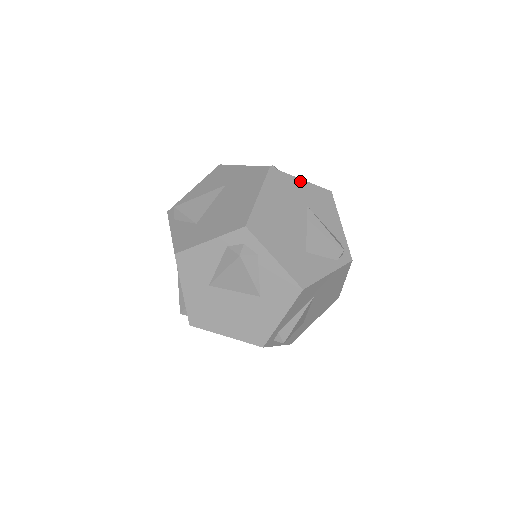
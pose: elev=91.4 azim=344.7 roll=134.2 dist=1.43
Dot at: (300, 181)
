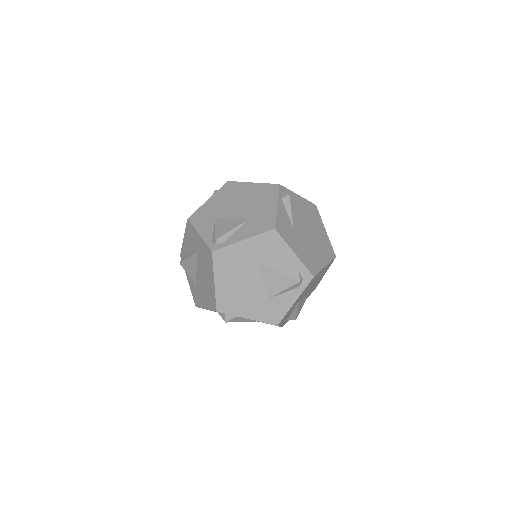
Dot at: (242, 243)
